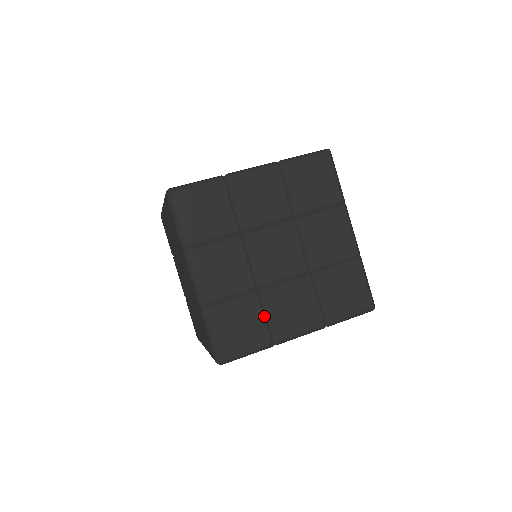
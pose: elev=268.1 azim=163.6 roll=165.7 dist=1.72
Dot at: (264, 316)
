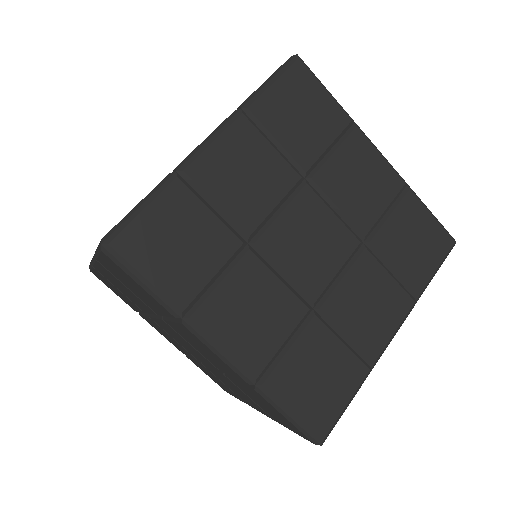
Dot at: (341, 340)
